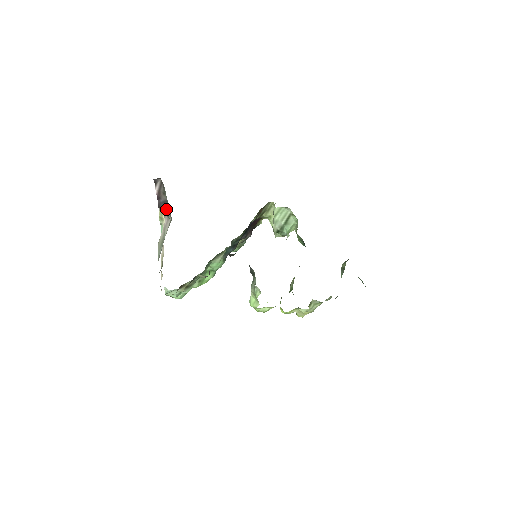
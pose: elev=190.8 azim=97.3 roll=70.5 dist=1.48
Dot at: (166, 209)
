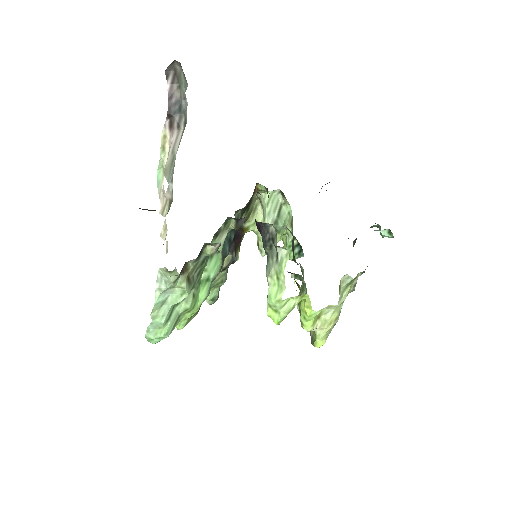
Dot at: (178, 113)
